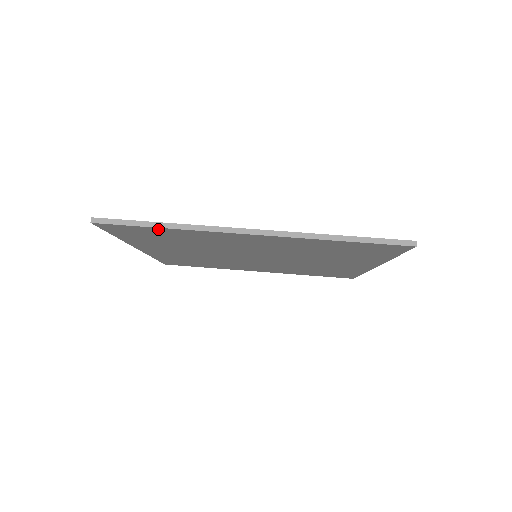
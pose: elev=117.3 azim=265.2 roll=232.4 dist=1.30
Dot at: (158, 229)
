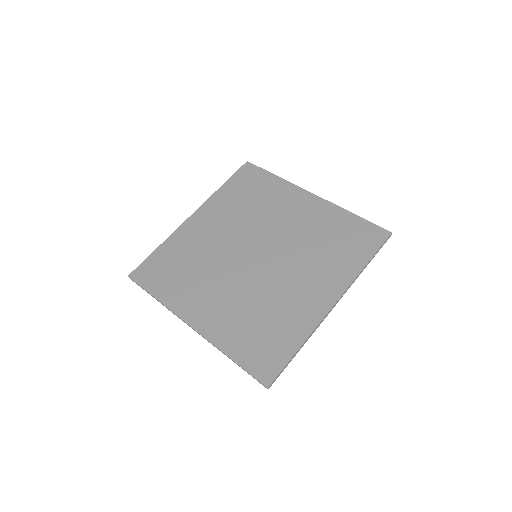
Dot at: (292, 350)
